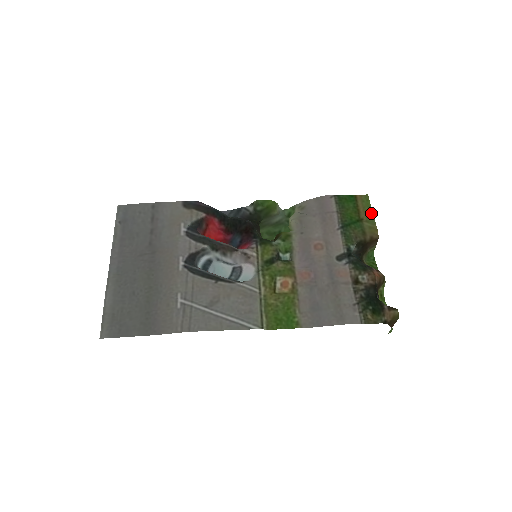
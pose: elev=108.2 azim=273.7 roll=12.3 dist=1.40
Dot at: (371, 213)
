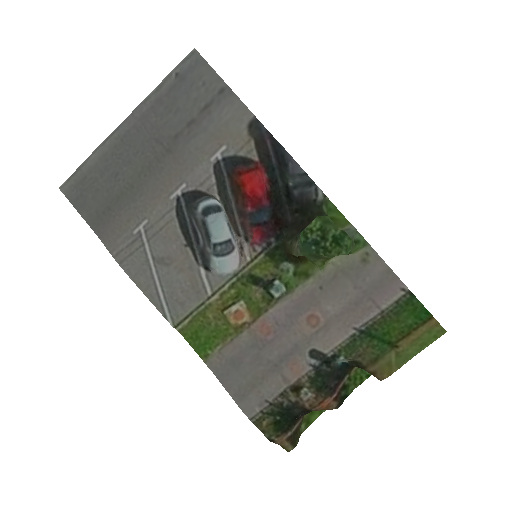
Dot at: (415, 352)
